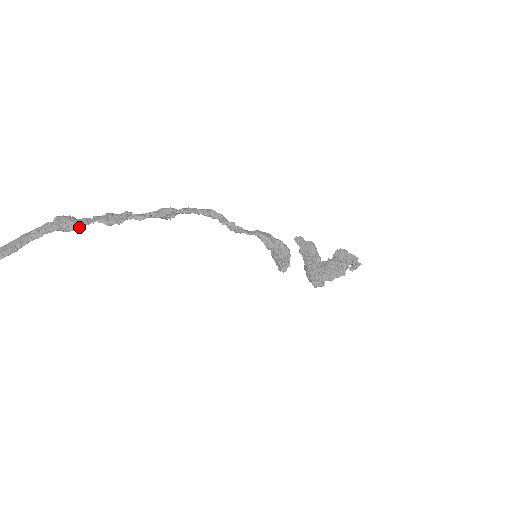
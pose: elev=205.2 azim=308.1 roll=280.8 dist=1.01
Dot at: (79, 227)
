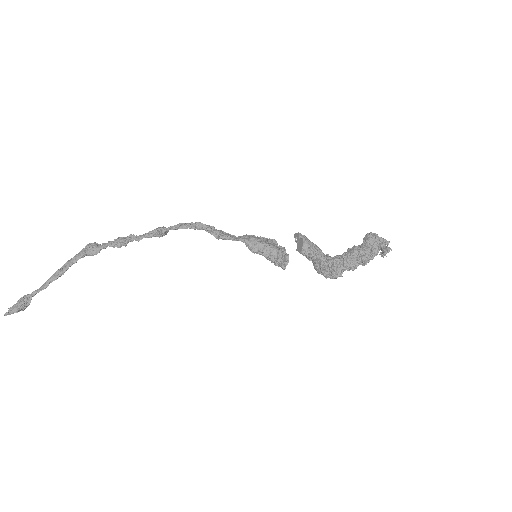
Dot at: (99, 252)
